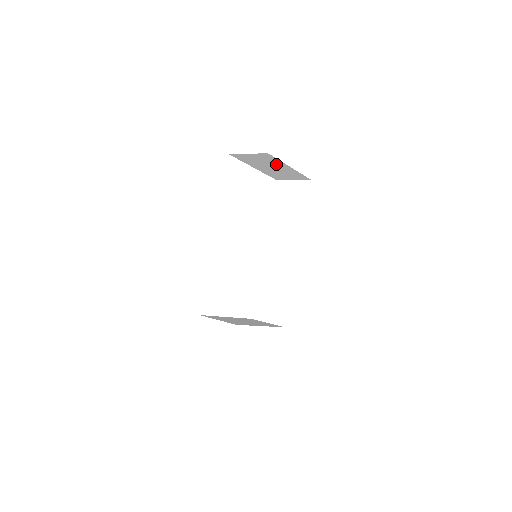
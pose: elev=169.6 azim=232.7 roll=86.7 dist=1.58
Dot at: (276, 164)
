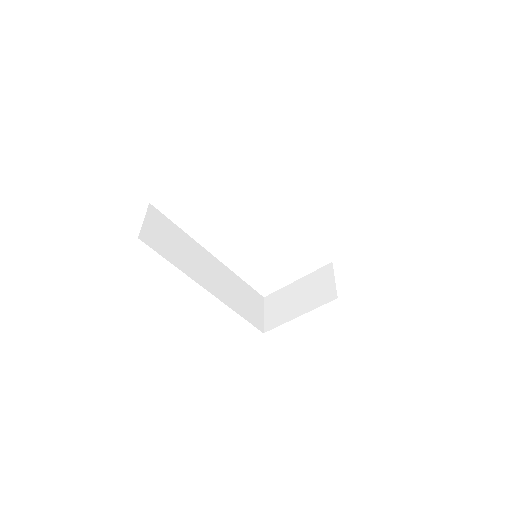
Dot at: occluded
